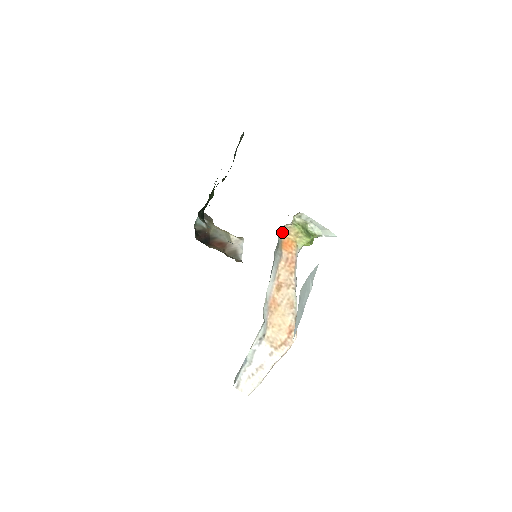
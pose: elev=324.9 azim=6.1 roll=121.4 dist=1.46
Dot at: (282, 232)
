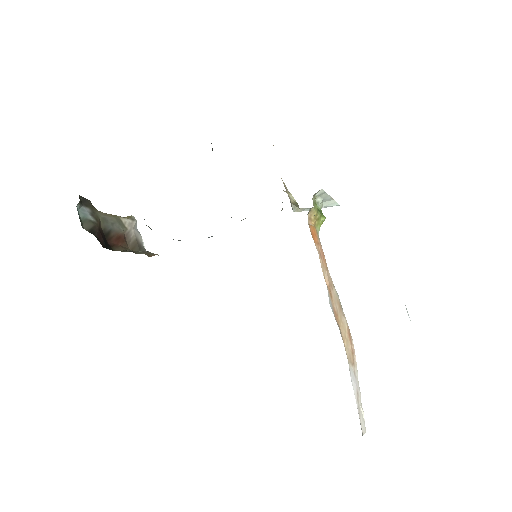
Dot at: (309, 221)
